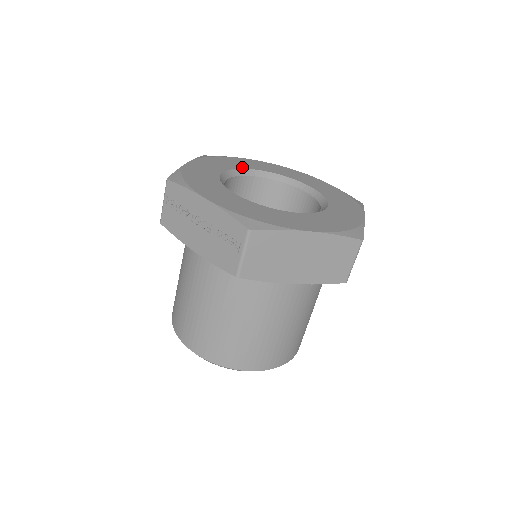
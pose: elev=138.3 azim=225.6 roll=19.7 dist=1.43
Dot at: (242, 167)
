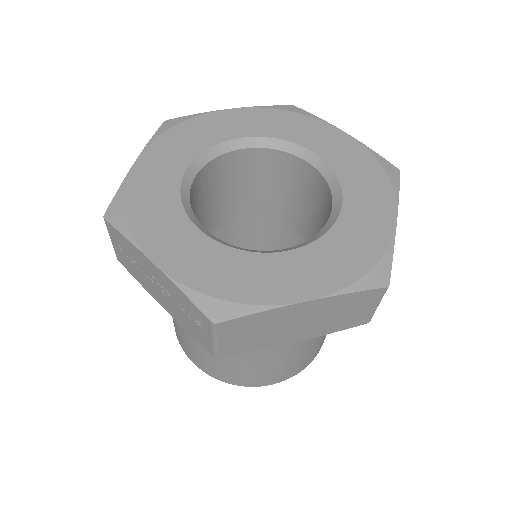
Dot at: (218, 140)
